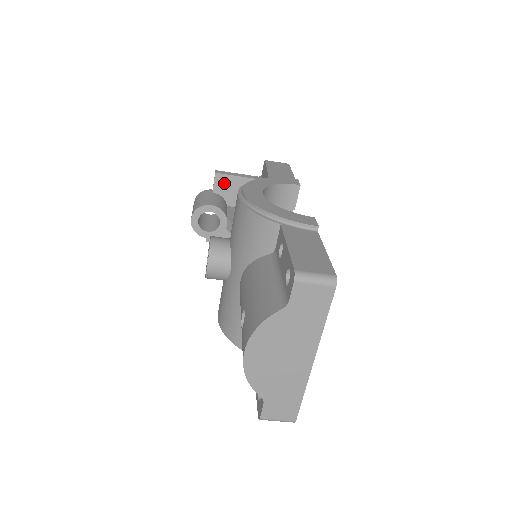
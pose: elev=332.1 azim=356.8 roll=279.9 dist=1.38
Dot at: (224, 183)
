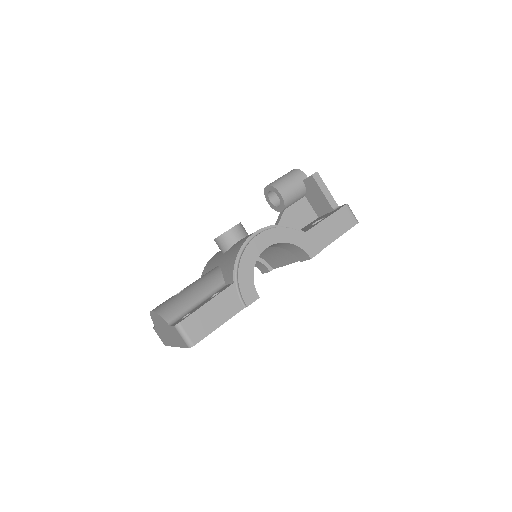
Dot at: (312, 185)
